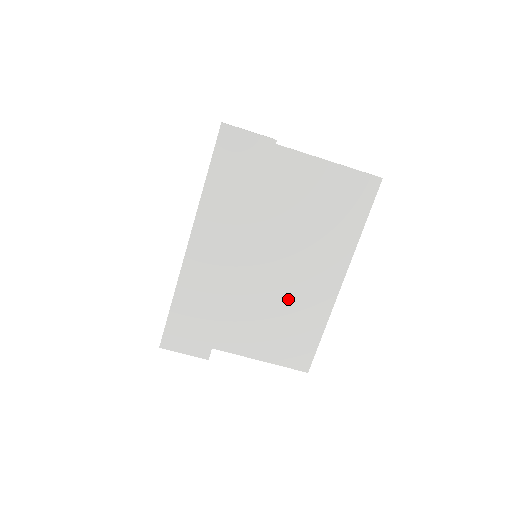
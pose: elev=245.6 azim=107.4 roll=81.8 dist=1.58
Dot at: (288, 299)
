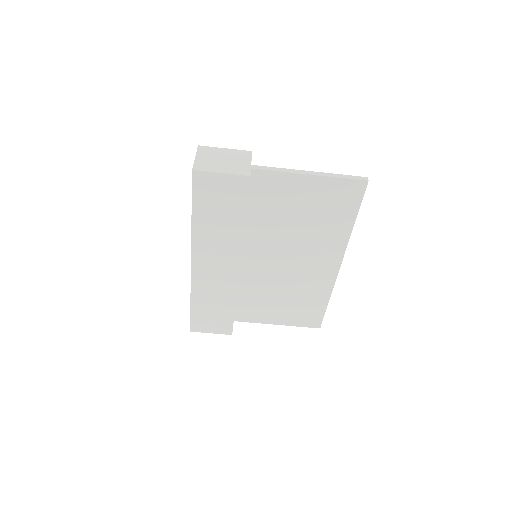
Dot at: (292, 283)
